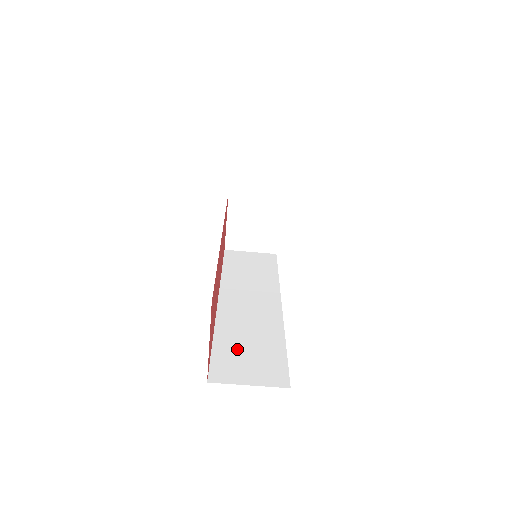
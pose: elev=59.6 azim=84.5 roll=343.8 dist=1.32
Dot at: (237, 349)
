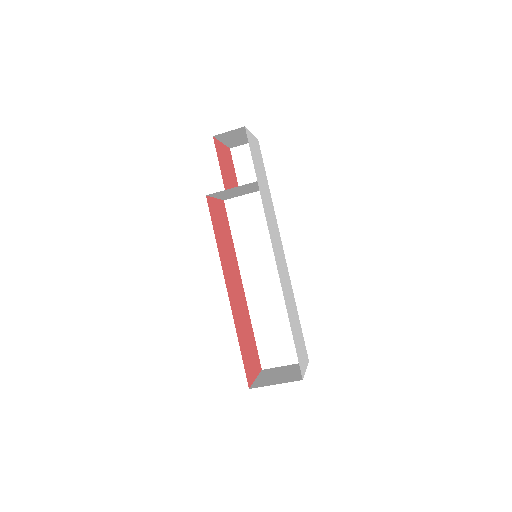
Dot at: (270, 336)
